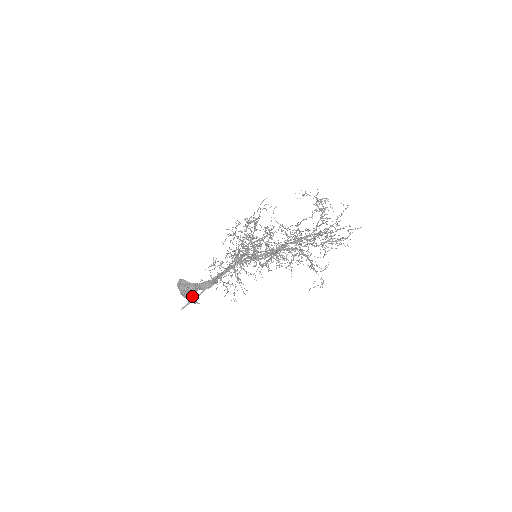
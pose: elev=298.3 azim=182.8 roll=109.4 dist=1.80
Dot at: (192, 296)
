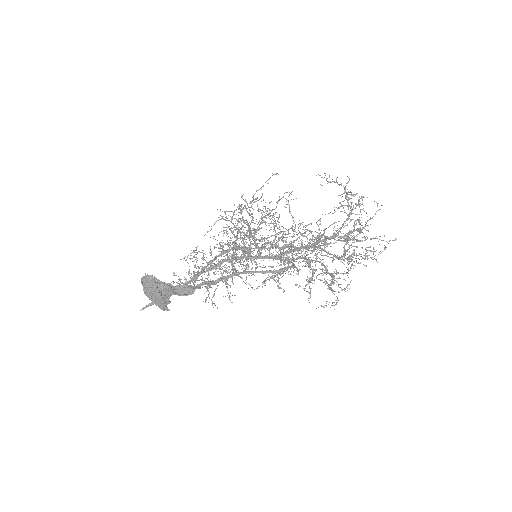
Dot at: (162, 301)
